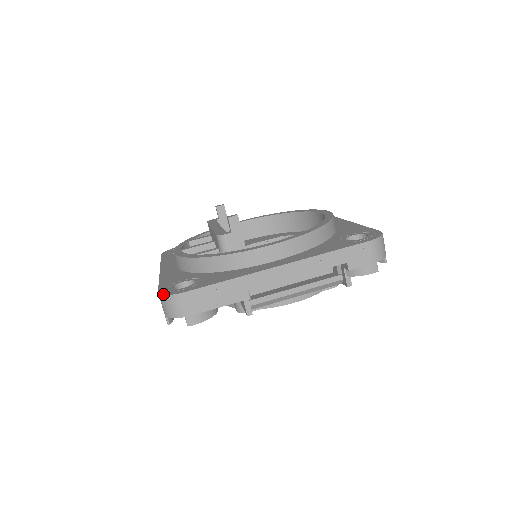
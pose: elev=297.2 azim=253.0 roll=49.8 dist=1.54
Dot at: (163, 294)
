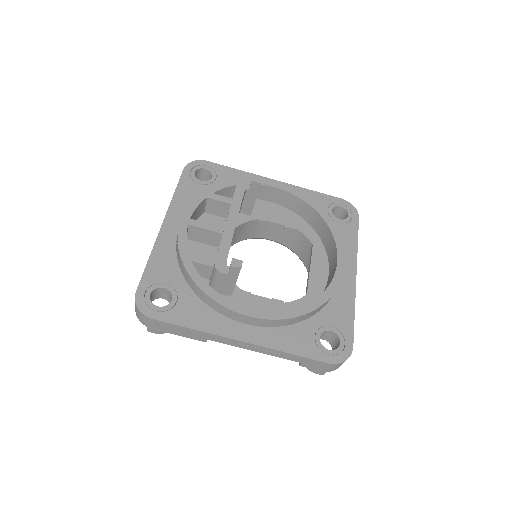
Dot at: (137, 304)
